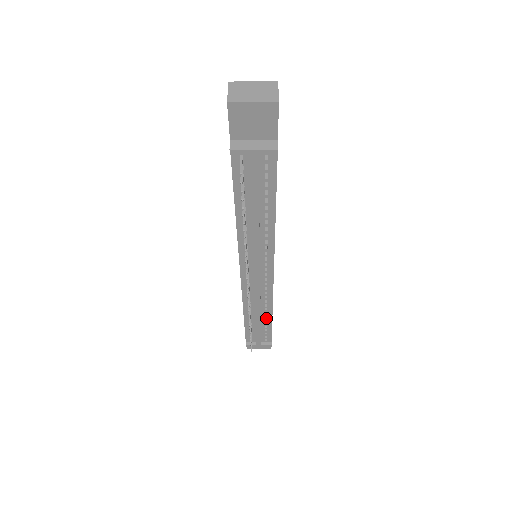
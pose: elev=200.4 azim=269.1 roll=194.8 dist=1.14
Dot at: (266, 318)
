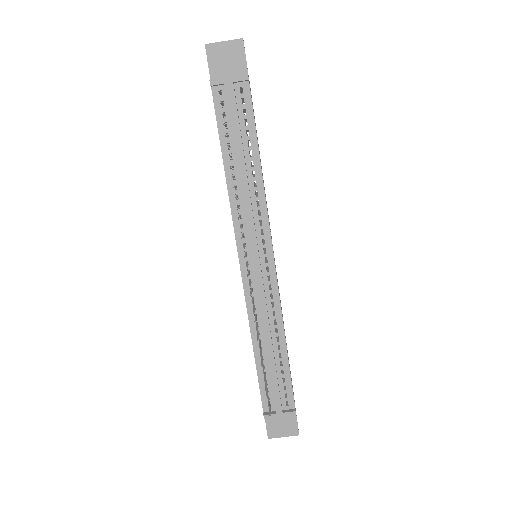
Dot at: (280, 351)
